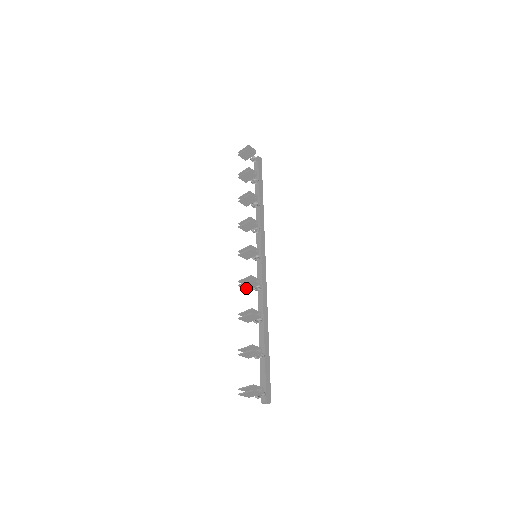
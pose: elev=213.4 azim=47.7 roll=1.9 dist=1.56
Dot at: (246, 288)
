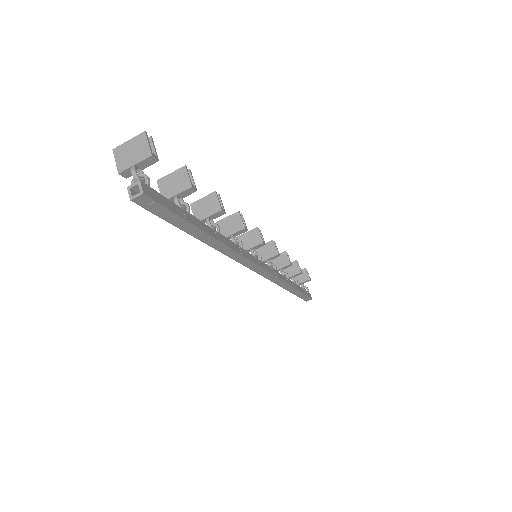
Dot at: (222, 233)
